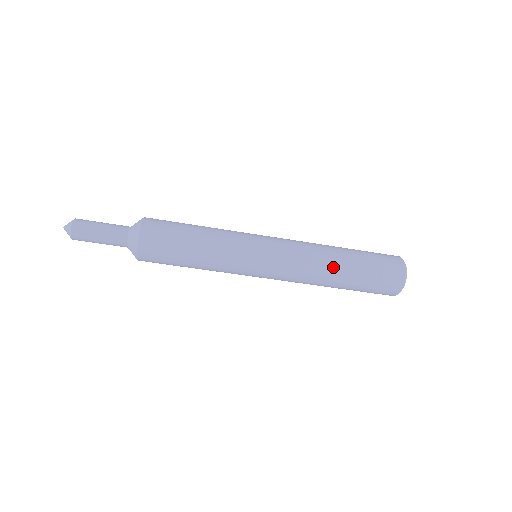
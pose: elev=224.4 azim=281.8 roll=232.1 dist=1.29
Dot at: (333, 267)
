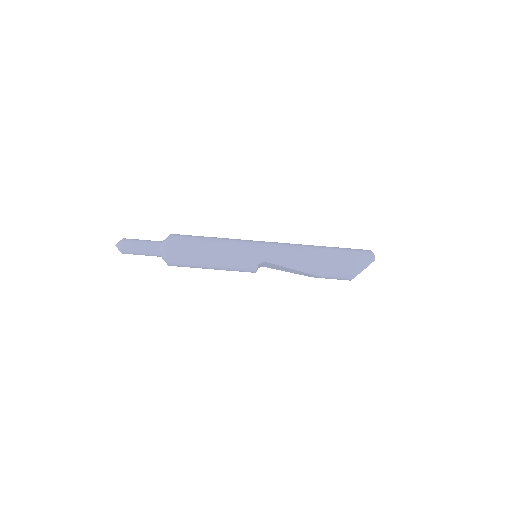
Dot at: occluded
